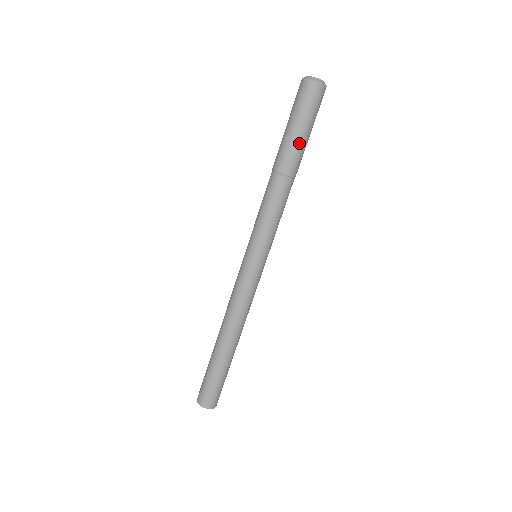
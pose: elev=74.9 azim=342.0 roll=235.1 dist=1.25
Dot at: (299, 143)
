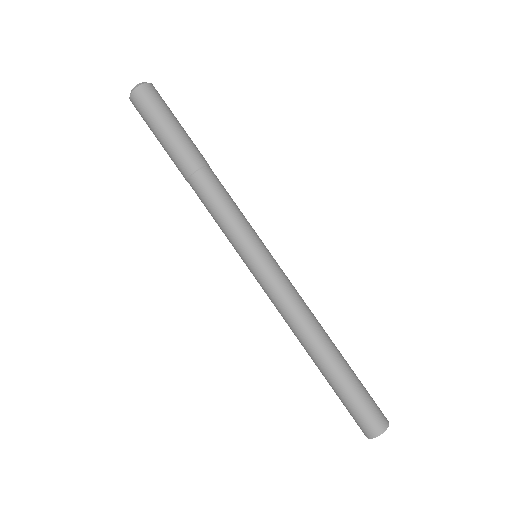
Dot at: (181, 136)
